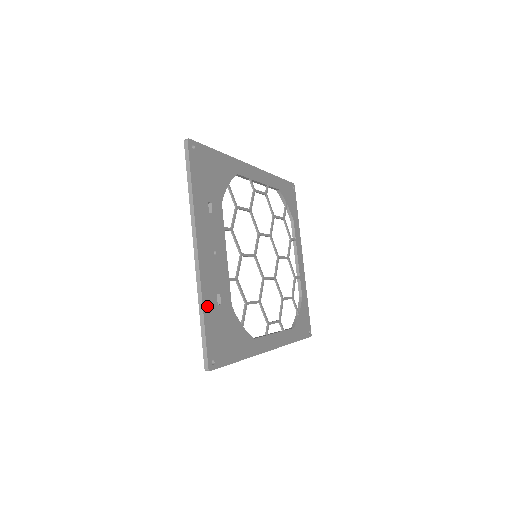
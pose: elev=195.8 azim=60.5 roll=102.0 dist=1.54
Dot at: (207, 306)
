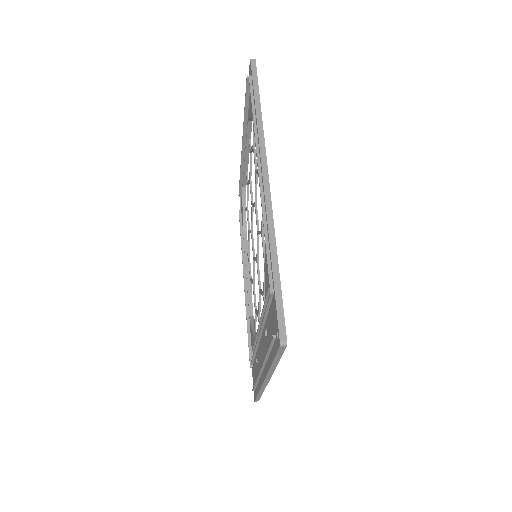
Dot at: occluded
